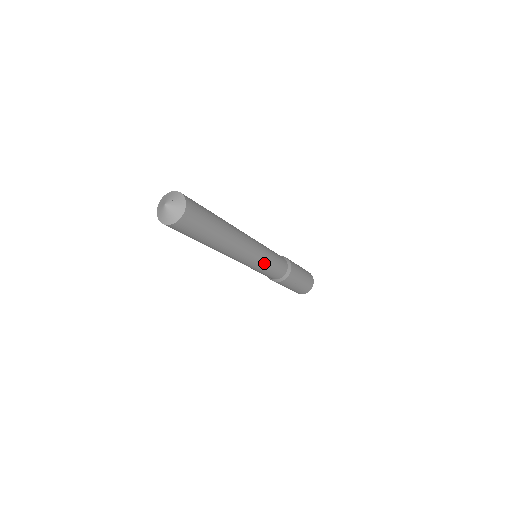
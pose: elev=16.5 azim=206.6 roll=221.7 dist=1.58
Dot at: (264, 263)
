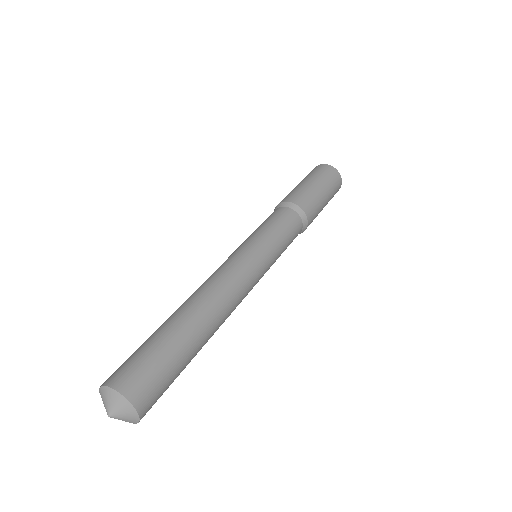
Dot at: occluded
